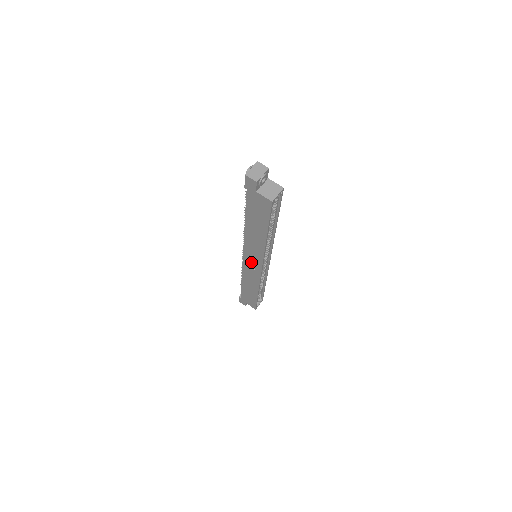
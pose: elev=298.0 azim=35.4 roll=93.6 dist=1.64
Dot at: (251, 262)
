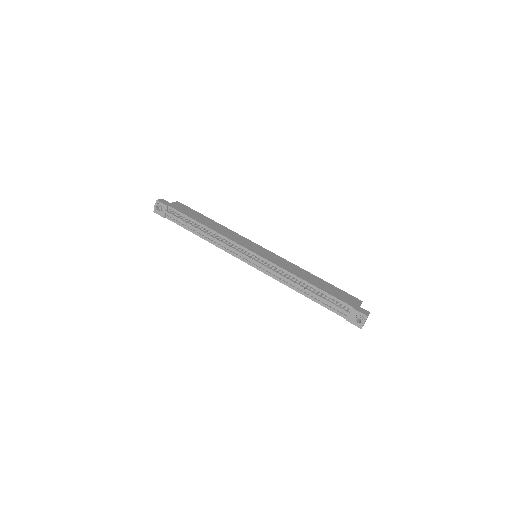
Dot at: occluded
